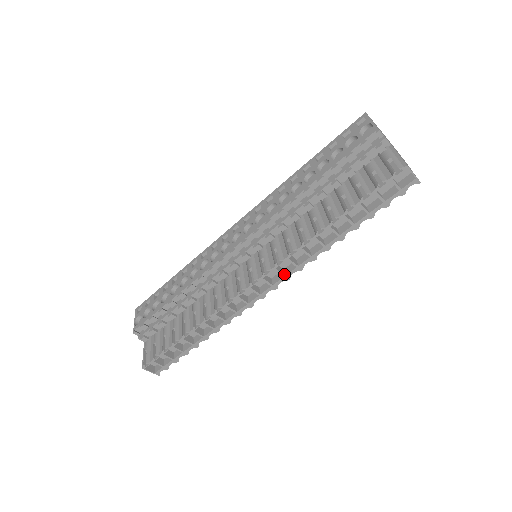
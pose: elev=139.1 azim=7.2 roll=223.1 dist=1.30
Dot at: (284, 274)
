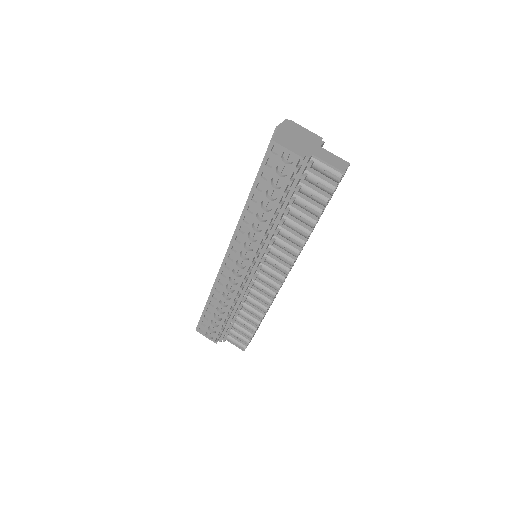
Dot at: (295, 260)
